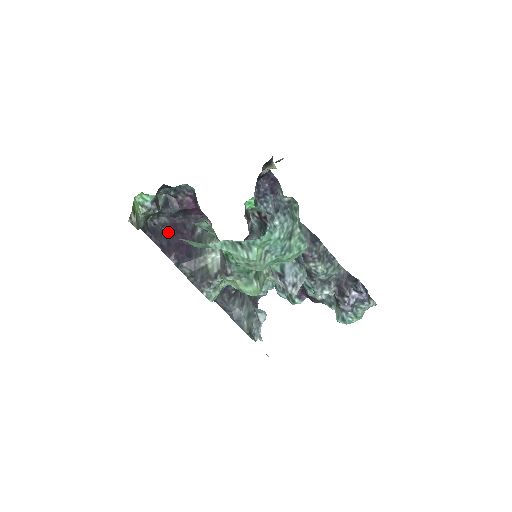
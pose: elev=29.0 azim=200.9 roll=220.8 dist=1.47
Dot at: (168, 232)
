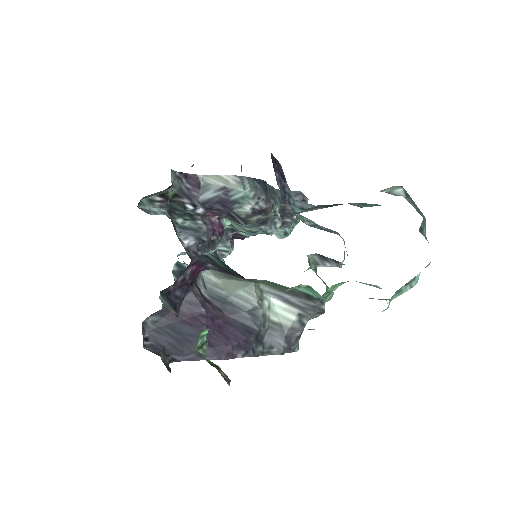
Dot at: (184, 331)
